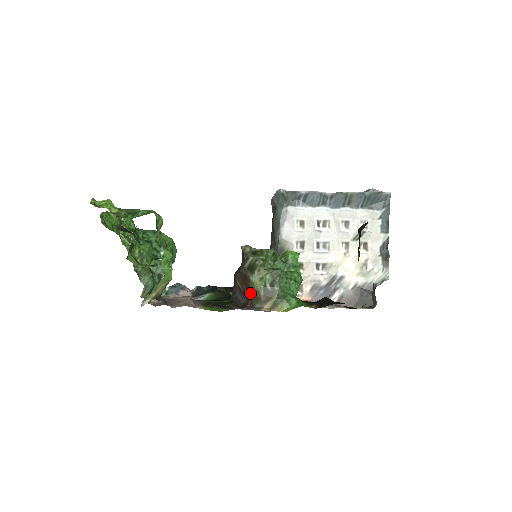
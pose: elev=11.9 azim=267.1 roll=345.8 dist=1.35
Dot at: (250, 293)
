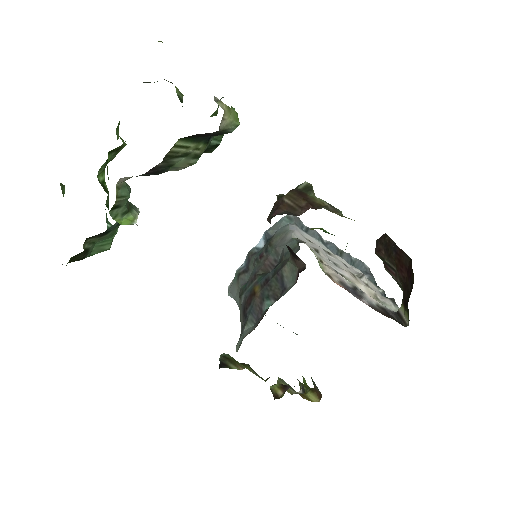
Dot at: (311, 202)
